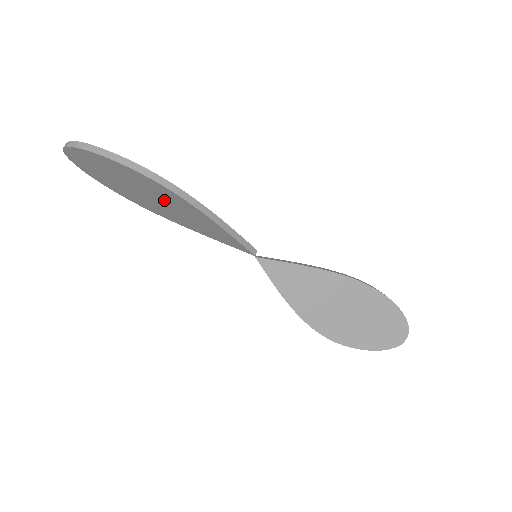
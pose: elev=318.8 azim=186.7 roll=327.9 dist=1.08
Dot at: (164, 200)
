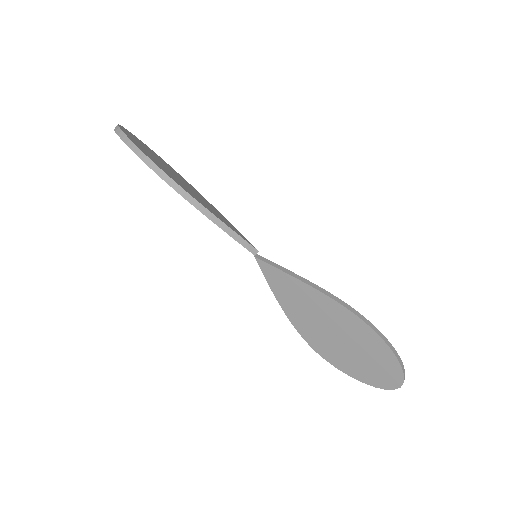
Dot at: occluded
